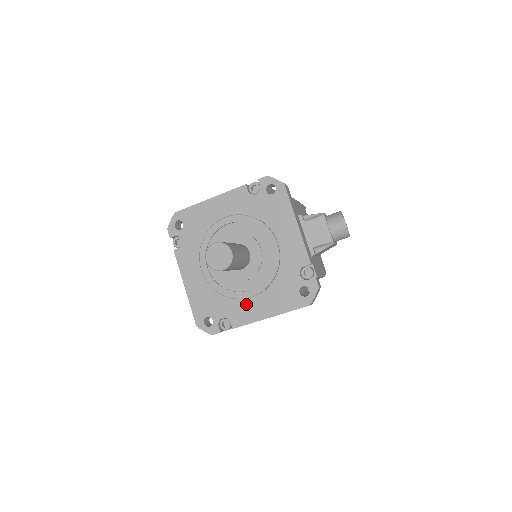
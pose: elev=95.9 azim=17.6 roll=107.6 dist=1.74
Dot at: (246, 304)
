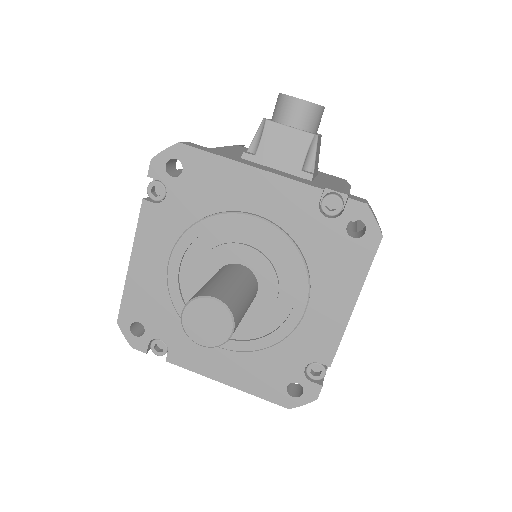
Dot at: (310, 323)
